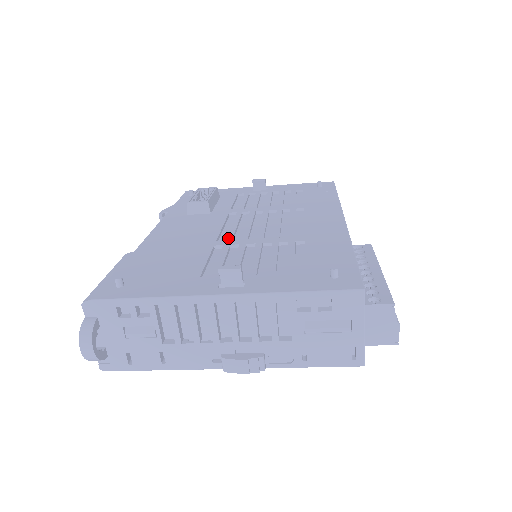
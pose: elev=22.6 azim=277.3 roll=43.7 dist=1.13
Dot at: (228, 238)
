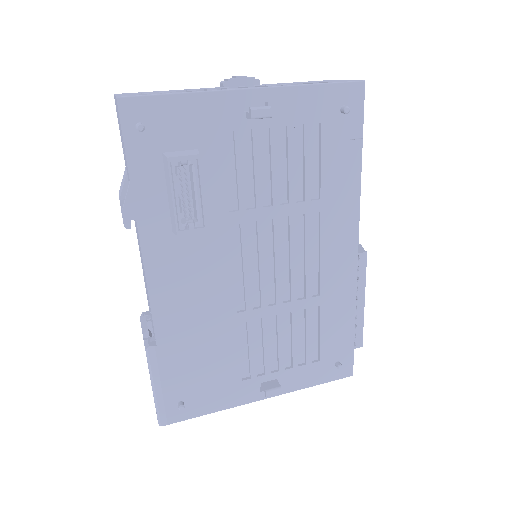
Dot at: (248, 306)
